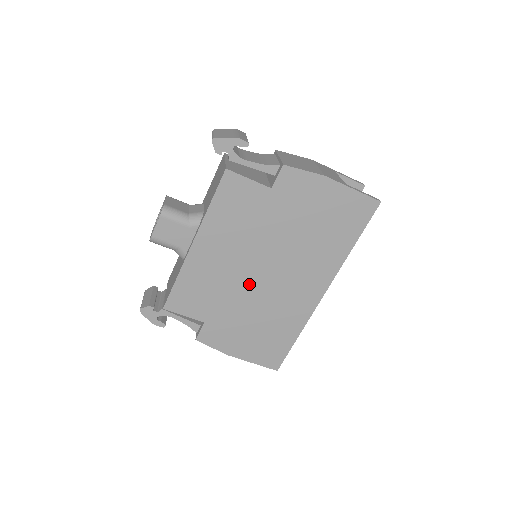
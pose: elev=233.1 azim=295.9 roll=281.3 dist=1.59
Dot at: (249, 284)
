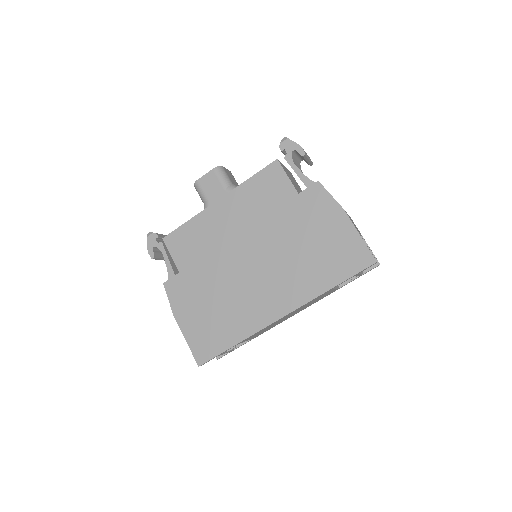
Dot at: (232, 263)
